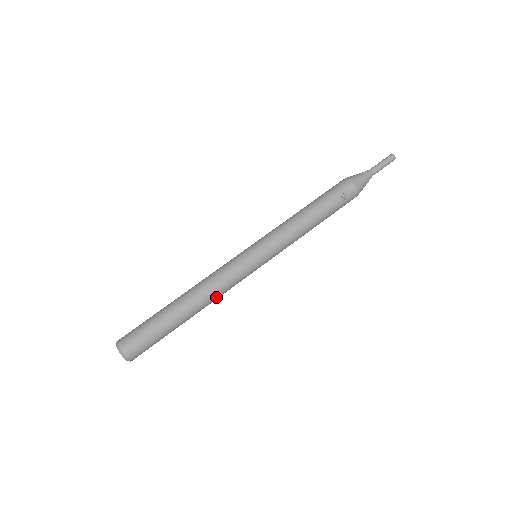
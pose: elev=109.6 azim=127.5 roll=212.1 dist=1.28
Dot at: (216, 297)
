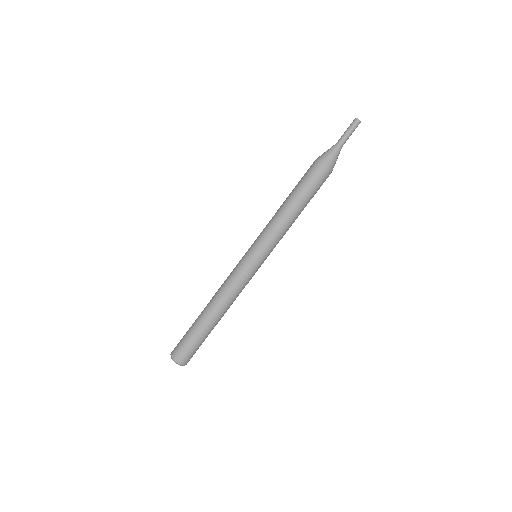
Dot at: occluded
